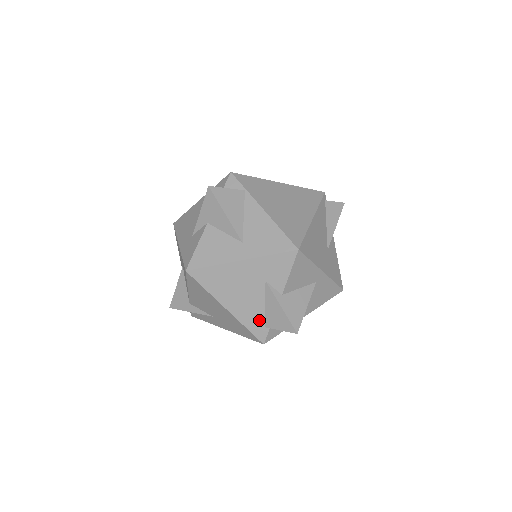
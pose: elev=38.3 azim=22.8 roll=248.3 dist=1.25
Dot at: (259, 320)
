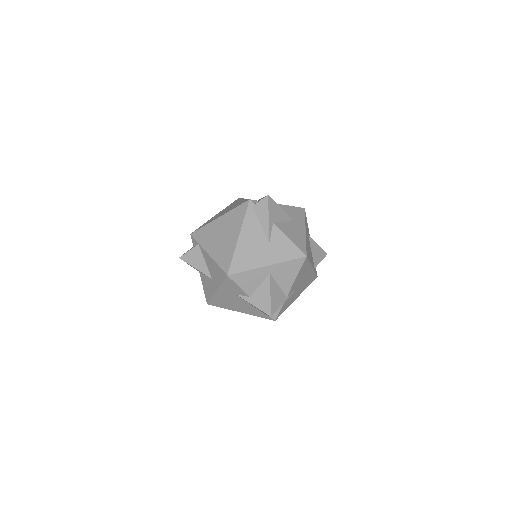
Dot at: (258, 311)
